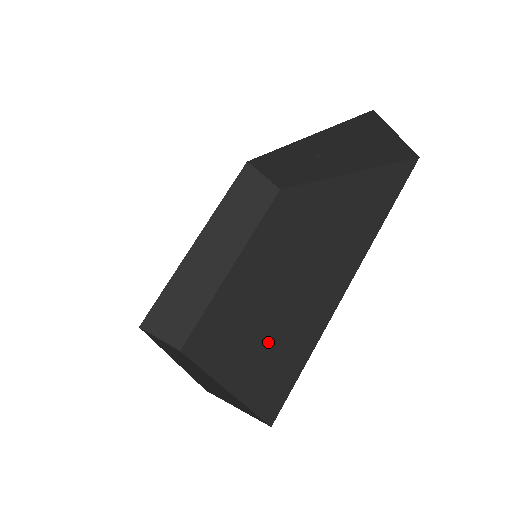
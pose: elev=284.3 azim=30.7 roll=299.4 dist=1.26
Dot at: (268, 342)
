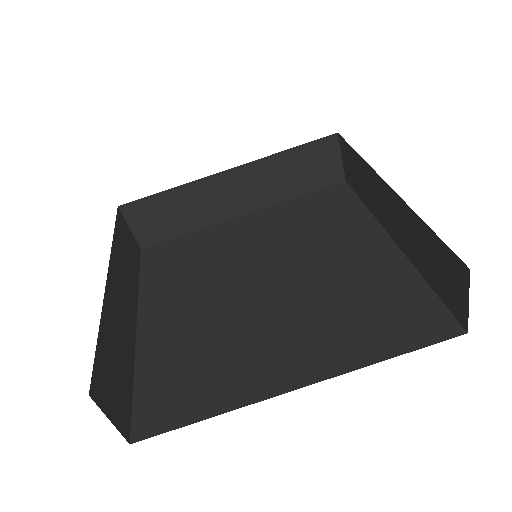
Dot at: (197, 350)
